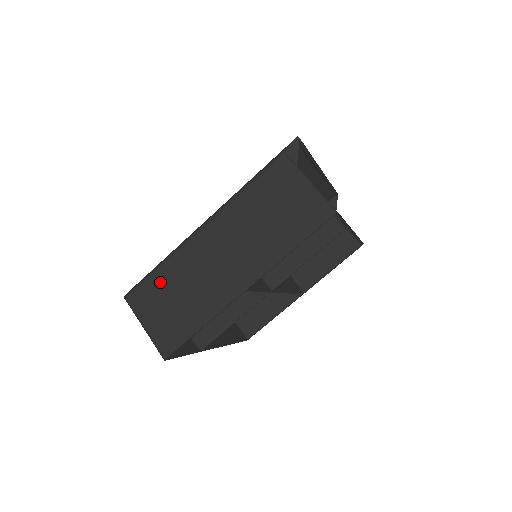
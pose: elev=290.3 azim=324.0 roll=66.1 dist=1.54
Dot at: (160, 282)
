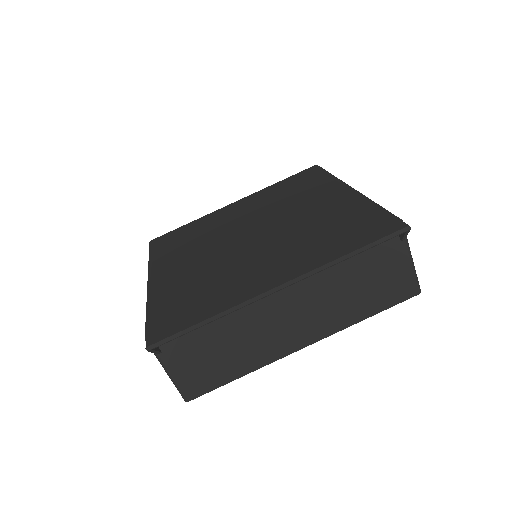
Dot at: occluded
